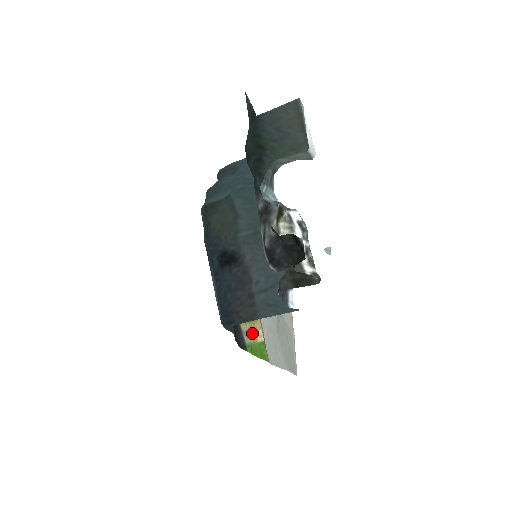
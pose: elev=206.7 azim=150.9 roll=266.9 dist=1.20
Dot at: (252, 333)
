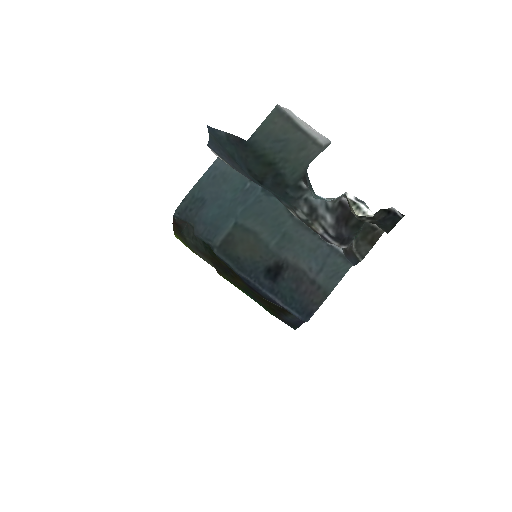
Dot at: occluded
